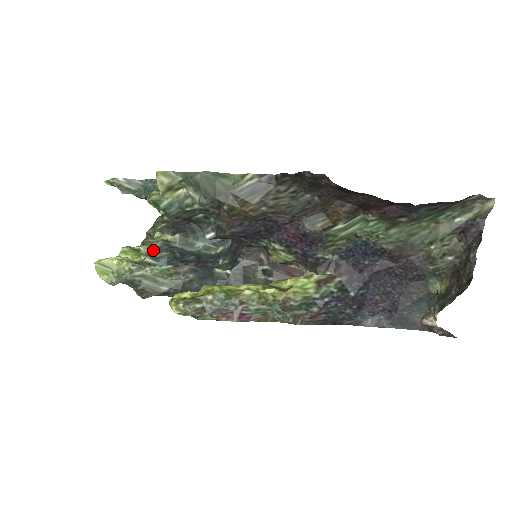
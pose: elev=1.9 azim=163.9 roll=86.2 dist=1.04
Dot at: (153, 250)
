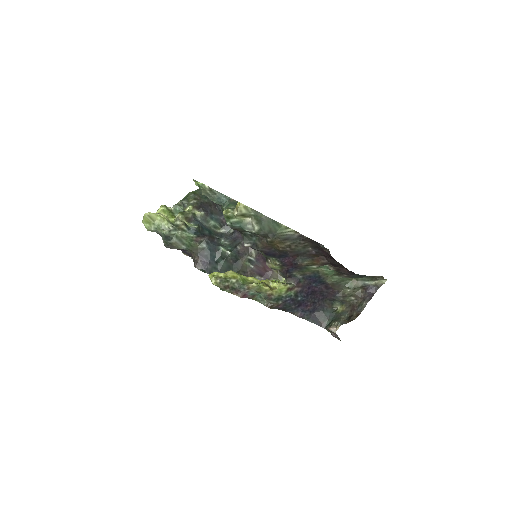
Dot at: (186, 219)
